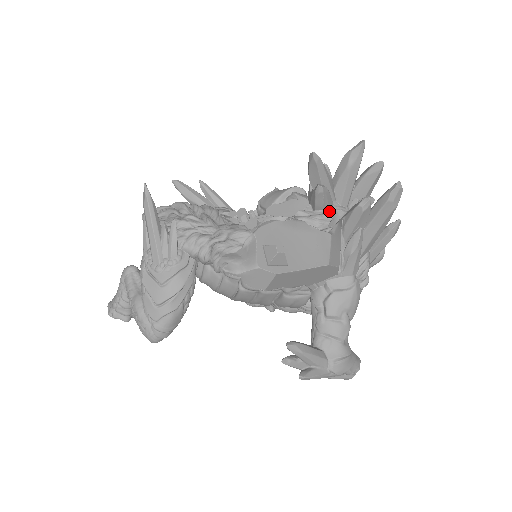
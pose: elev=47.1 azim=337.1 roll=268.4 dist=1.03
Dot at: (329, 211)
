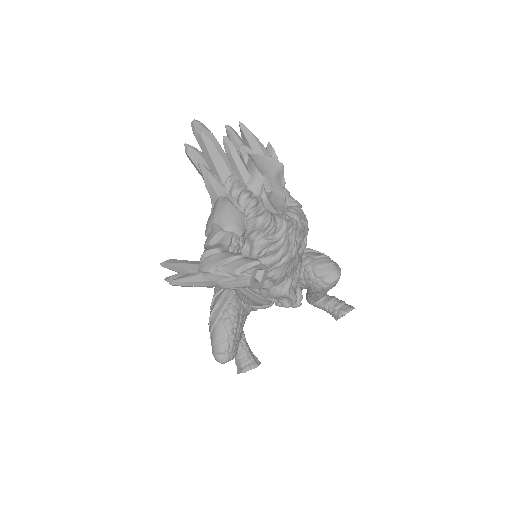
Dot at: occluded
